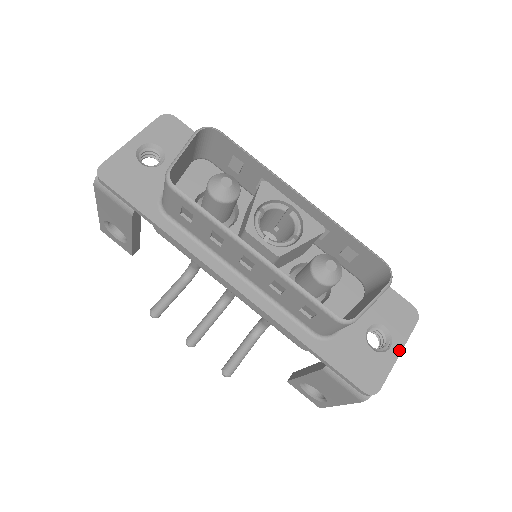
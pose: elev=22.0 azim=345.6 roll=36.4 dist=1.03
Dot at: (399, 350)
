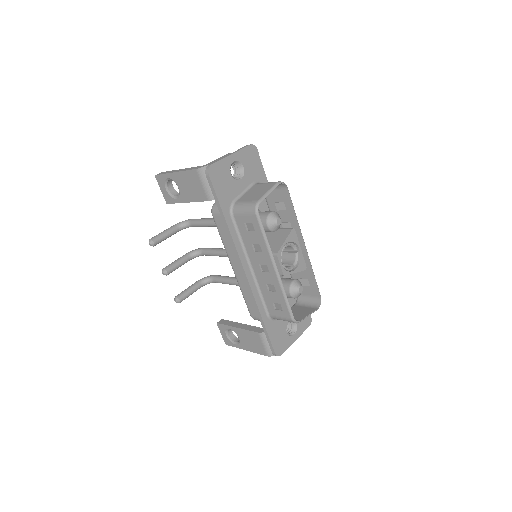
Dot at: (297, 338)
